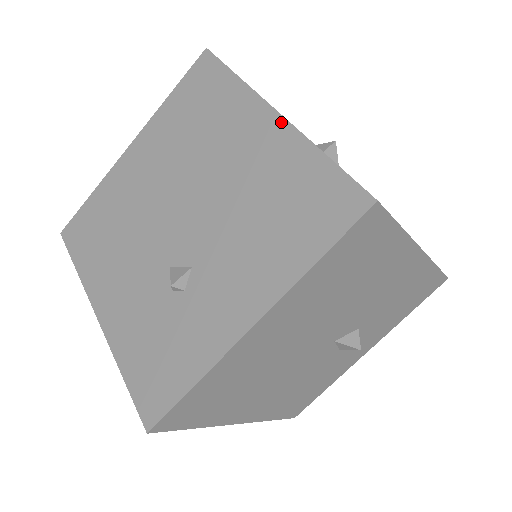
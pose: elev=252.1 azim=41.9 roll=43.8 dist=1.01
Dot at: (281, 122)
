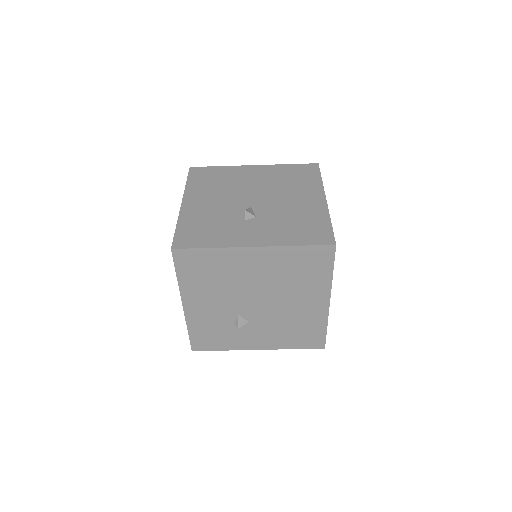
Dot at: (327, 308)
